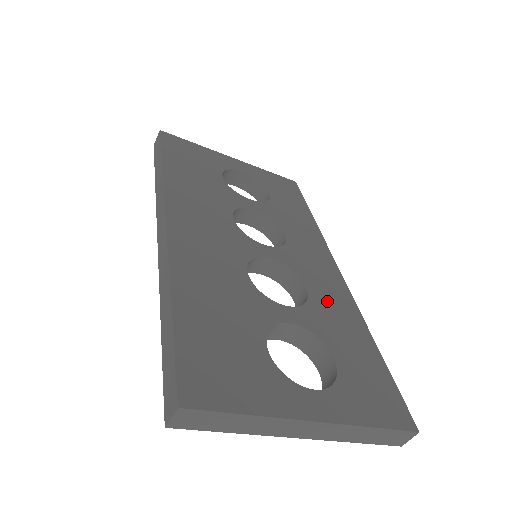
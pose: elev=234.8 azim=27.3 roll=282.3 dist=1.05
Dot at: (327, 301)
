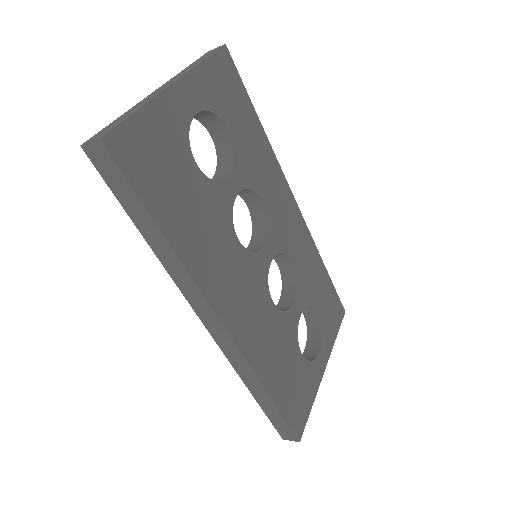
Dot at: (303, 259)
